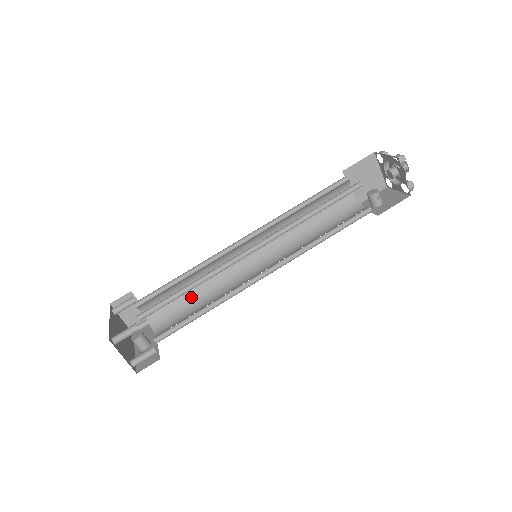
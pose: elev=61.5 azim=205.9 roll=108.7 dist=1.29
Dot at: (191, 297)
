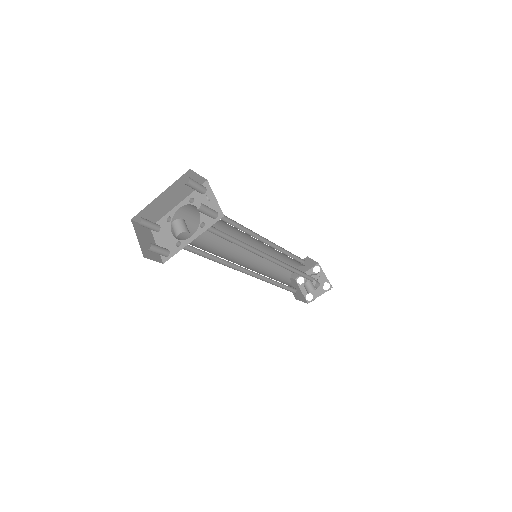
Dot at: (209, 252)
